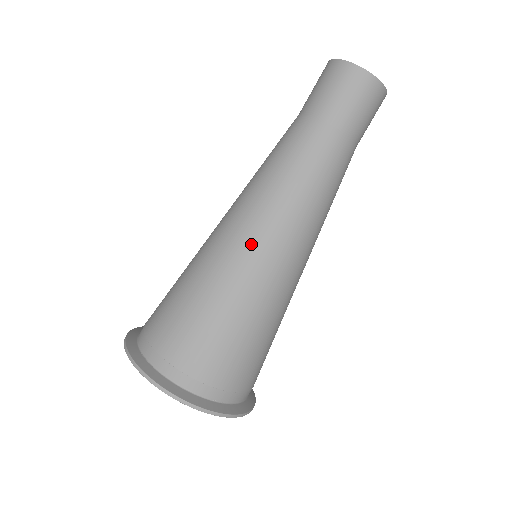
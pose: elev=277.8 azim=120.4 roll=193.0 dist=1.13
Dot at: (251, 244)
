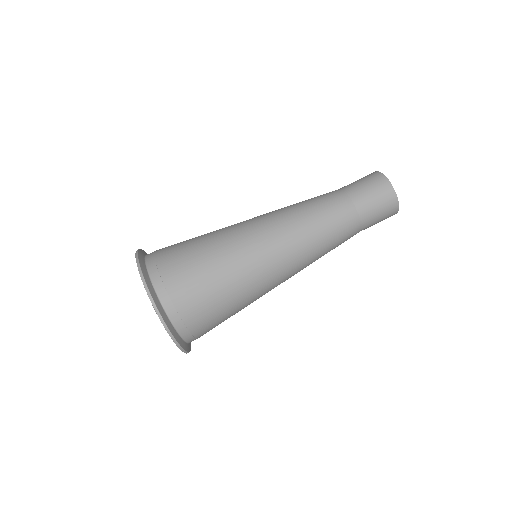
Dot at: (250, 220)
